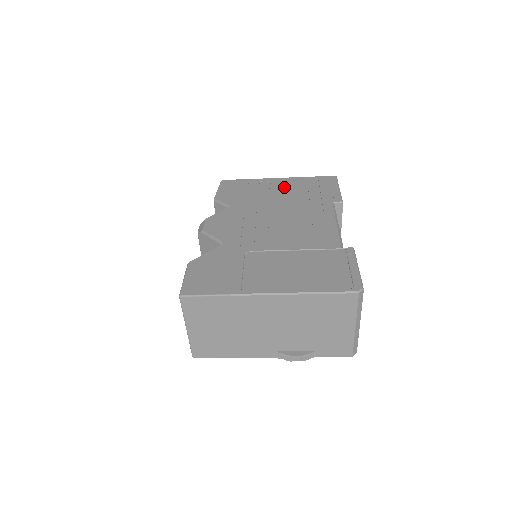
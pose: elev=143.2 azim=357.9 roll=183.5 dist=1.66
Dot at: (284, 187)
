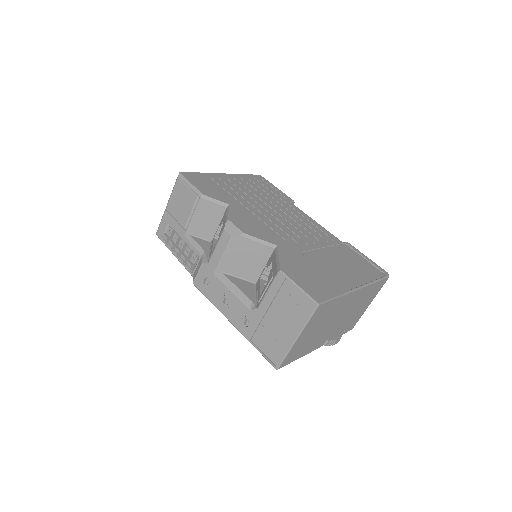
Dot at: (241, 184)
